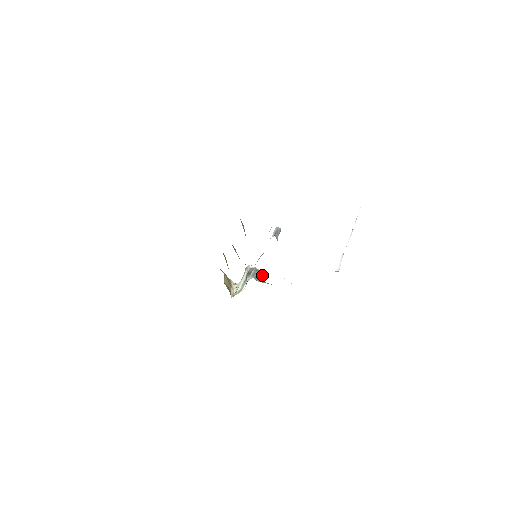
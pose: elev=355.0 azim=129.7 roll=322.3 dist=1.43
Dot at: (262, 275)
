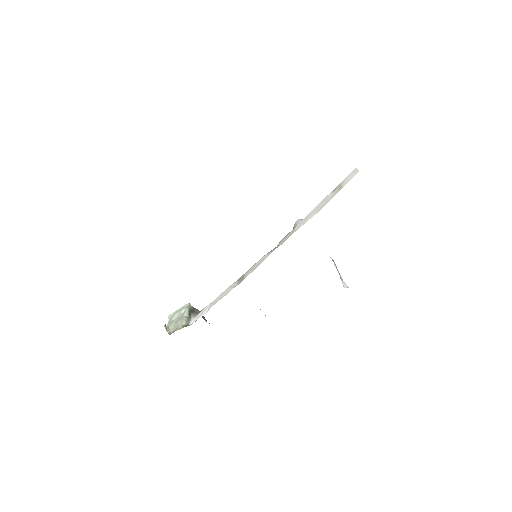
Dot at: occluded
